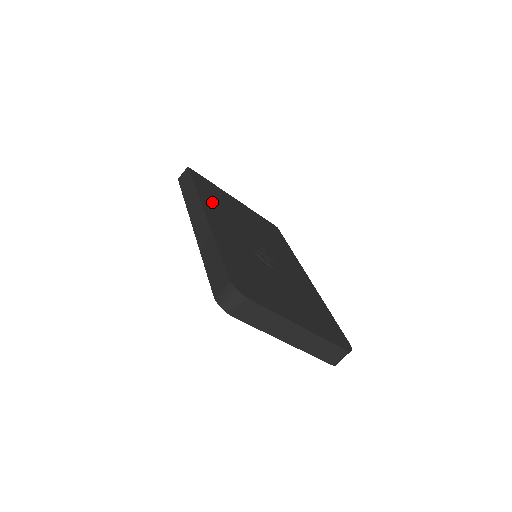
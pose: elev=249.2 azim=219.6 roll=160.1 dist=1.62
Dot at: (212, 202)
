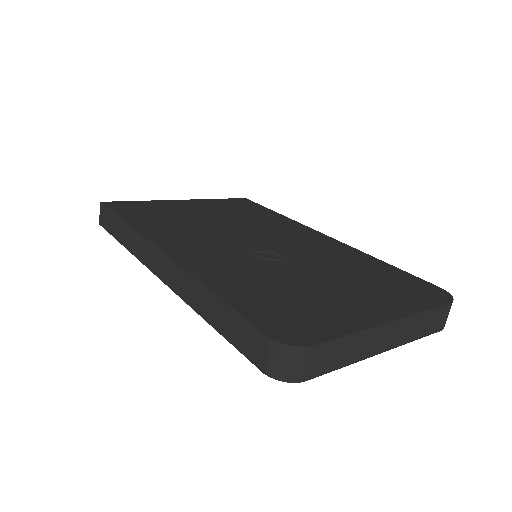
Dot at: (160, 228)
